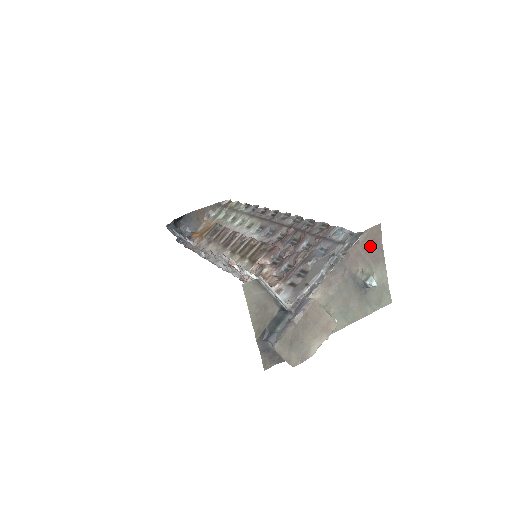
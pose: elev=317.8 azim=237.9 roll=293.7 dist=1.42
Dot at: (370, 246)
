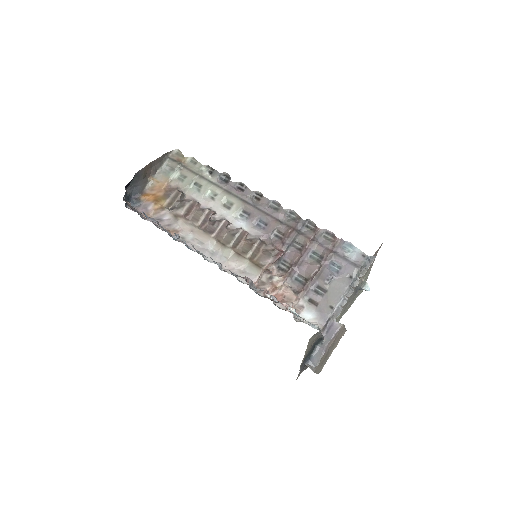
Dot at: occluded
